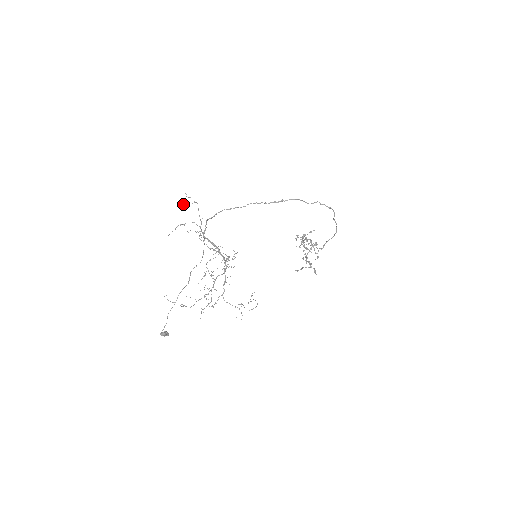
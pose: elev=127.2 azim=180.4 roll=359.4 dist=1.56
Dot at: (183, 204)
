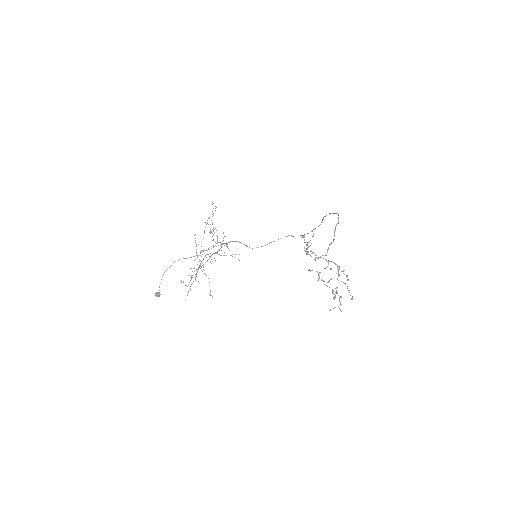
Dot at: occluded
